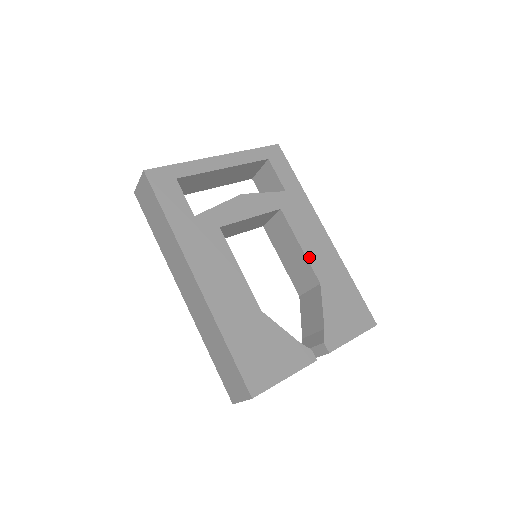
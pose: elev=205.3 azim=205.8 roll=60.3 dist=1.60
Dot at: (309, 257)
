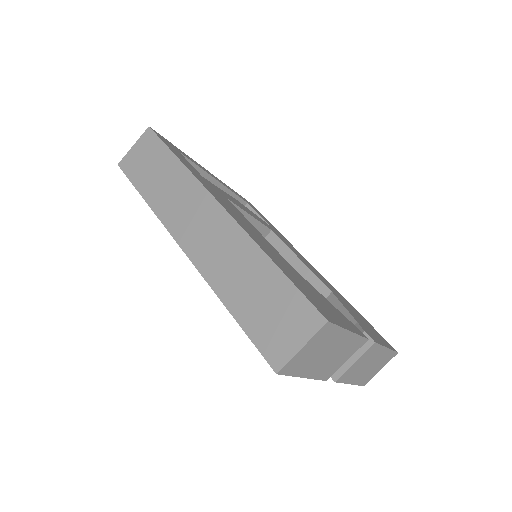
Dot at: (312, 270)
